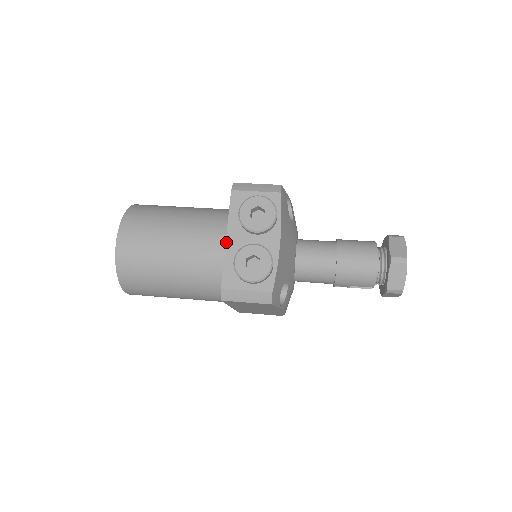
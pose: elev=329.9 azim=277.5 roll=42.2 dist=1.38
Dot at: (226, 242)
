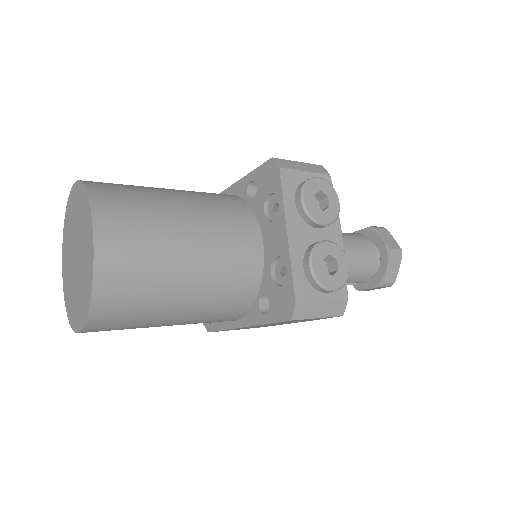
Dot at: (288, 239)
